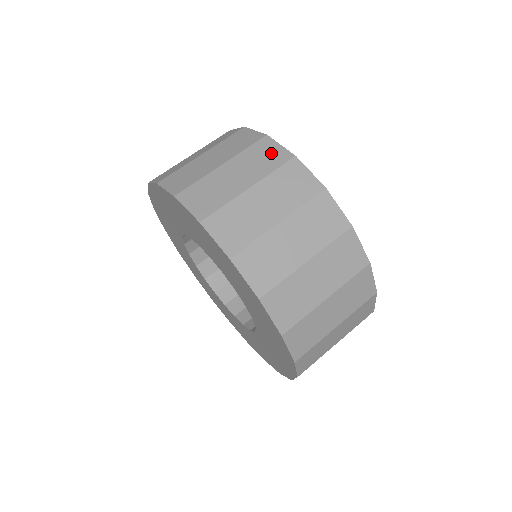
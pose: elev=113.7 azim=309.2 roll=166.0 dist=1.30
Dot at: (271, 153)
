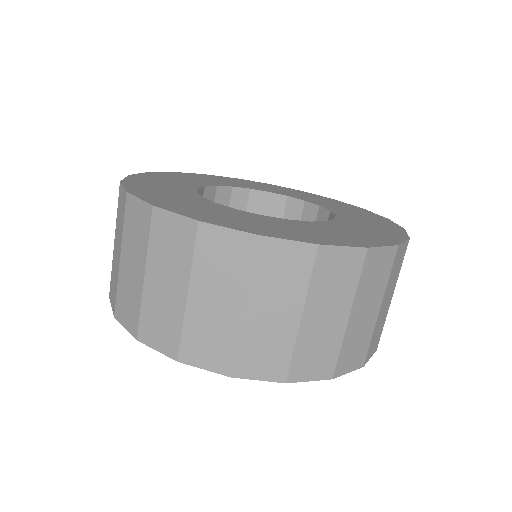
Dot at: (174, 232)
